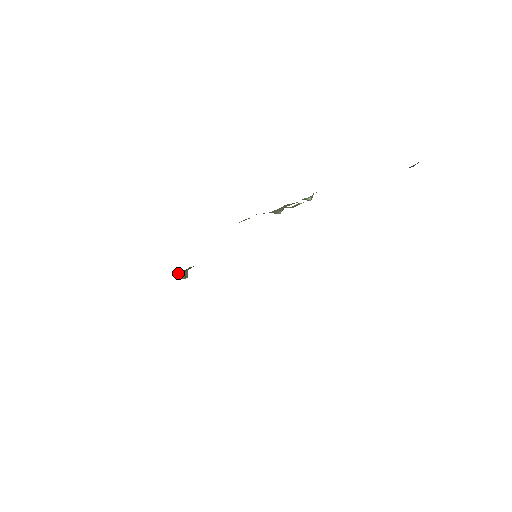
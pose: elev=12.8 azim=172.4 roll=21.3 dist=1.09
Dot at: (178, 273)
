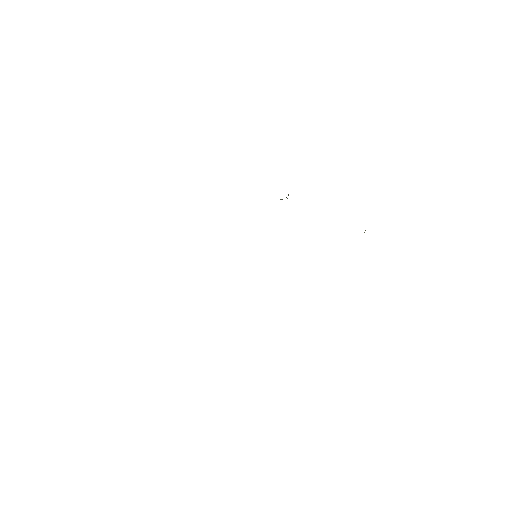
Dot at: occluded
